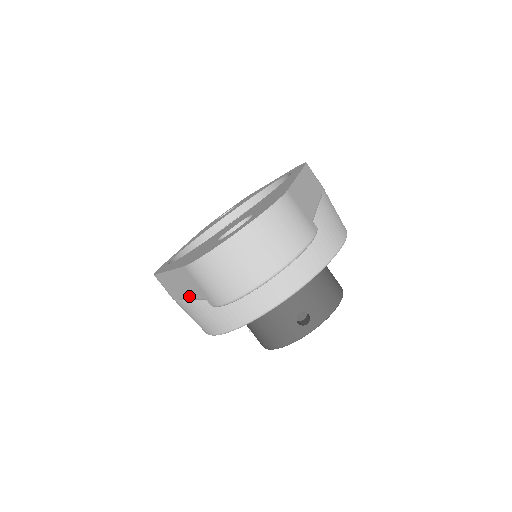
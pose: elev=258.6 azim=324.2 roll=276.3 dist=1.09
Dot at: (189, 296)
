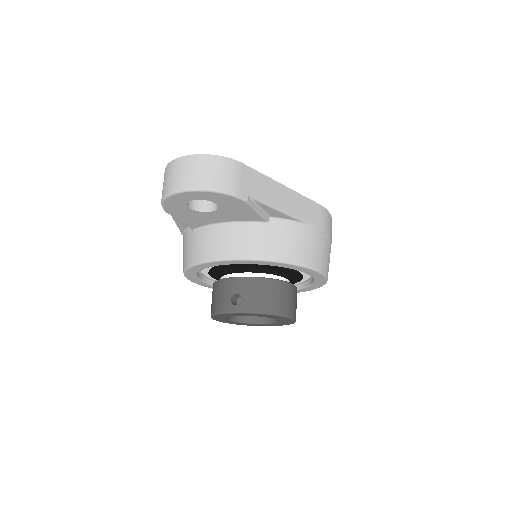
Dot at: occluded
